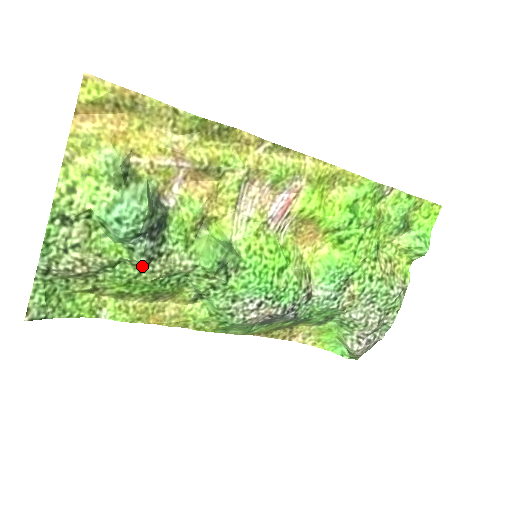
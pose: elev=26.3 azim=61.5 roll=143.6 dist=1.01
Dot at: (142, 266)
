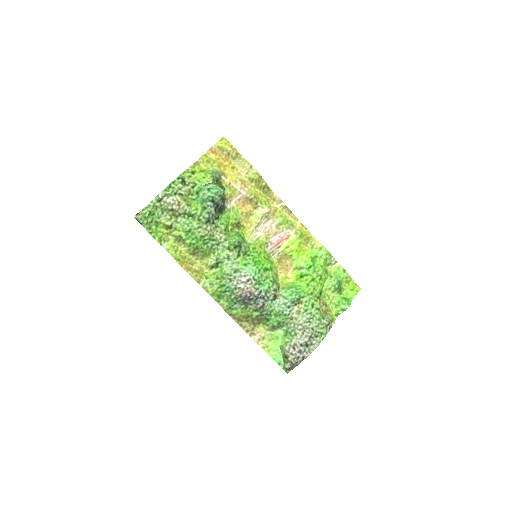
Dot at: (202, 223)
